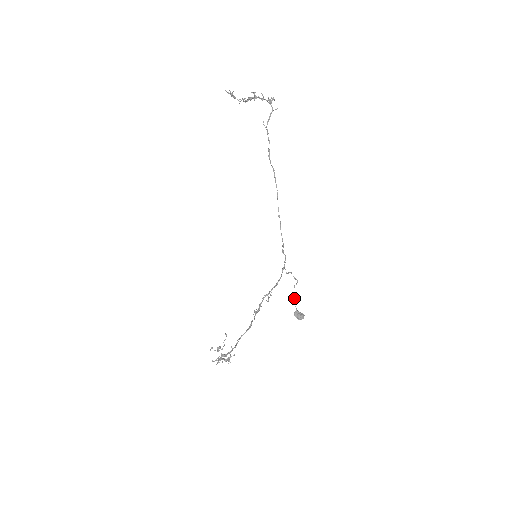
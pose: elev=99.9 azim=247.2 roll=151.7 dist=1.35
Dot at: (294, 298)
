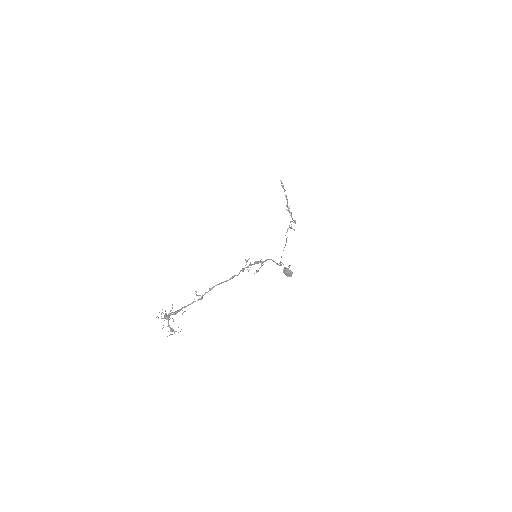
Dot at: occluded
